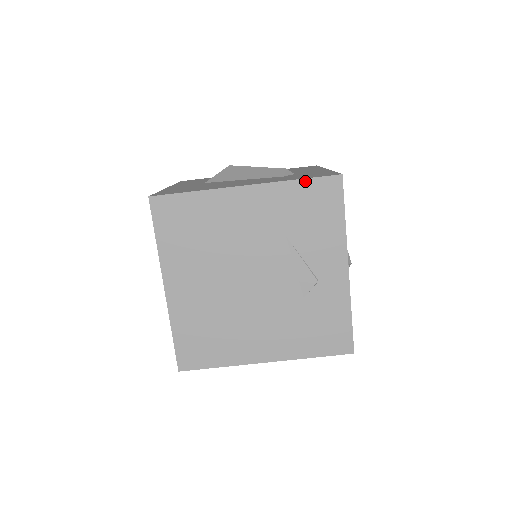
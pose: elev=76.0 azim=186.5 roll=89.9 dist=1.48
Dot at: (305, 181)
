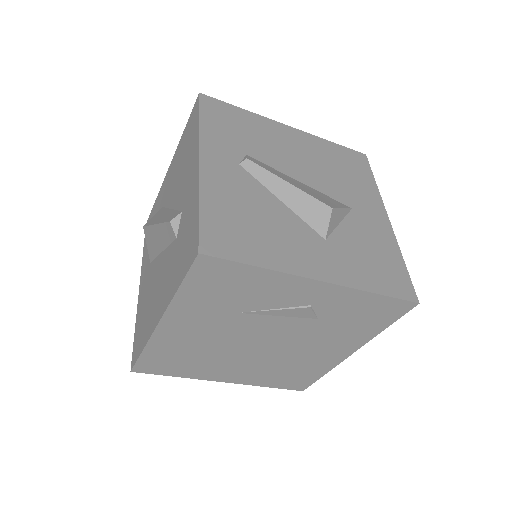
Dot at: (184, 284)
